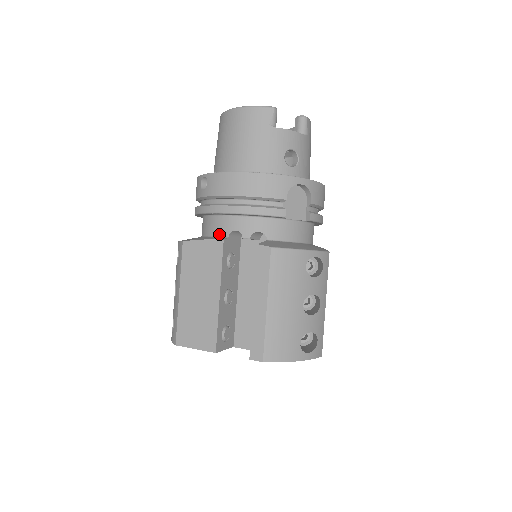
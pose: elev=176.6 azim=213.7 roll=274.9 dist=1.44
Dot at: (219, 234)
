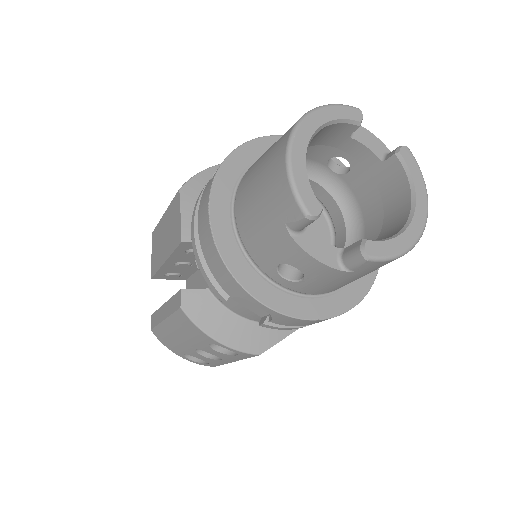
Dot at: occluded
